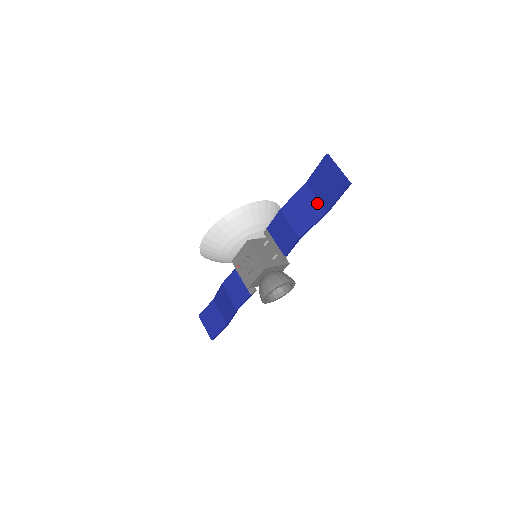
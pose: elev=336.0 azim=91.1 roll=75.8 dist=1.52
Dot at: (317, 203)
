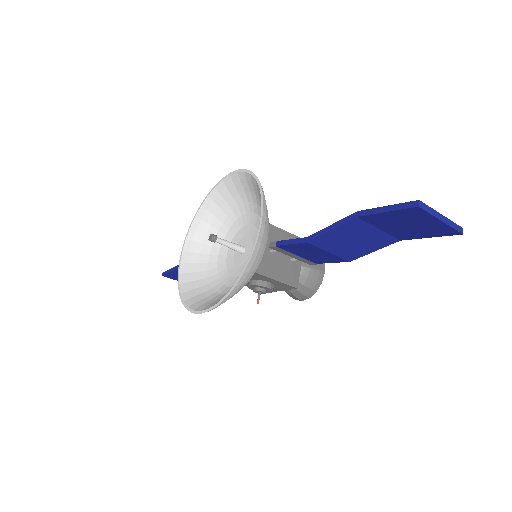
Dot at: (382, 235)
